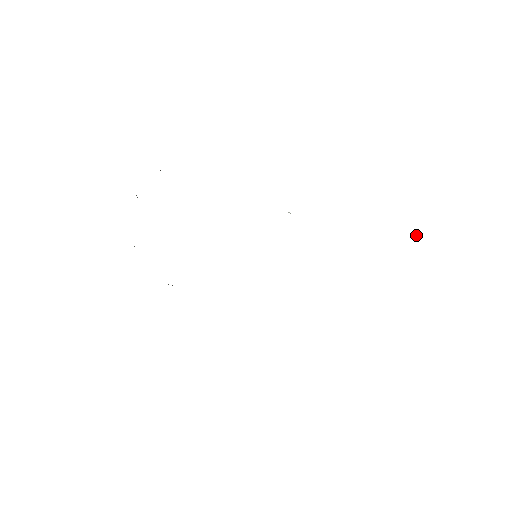
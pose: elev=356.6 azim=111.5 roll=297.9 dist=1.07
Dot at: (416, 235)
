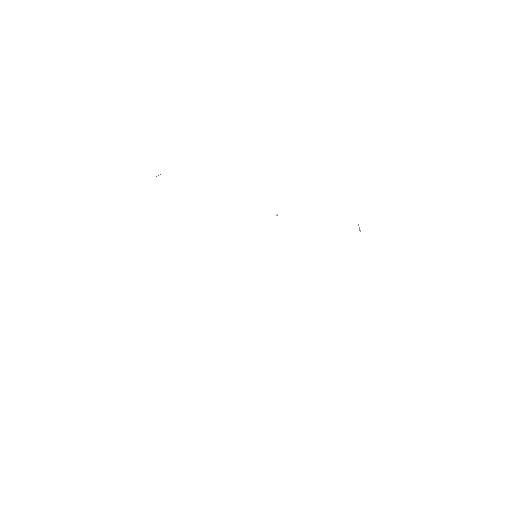
Dot at: (359, 229)
